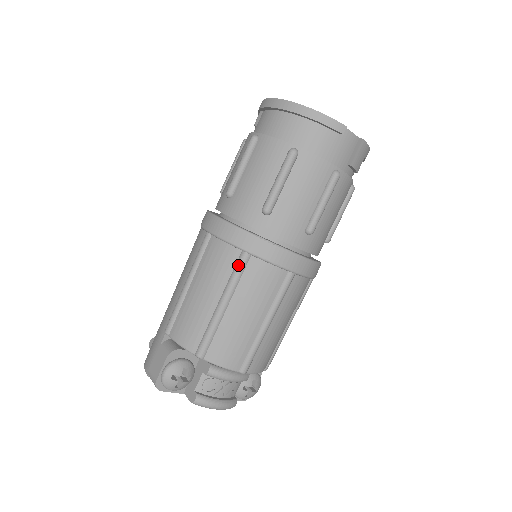
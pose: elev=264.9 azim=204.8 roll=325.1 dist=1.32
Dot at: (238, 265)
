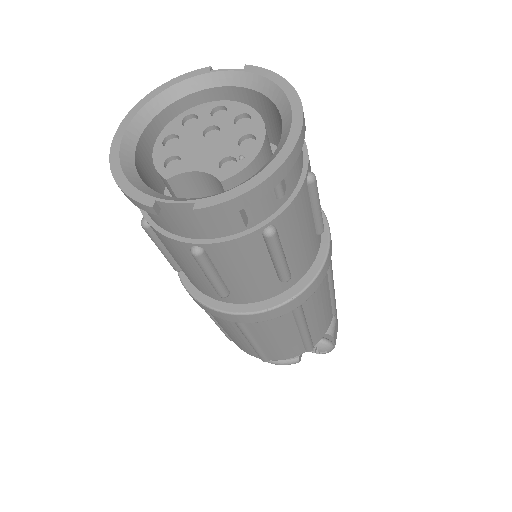
Dot at: occluded
